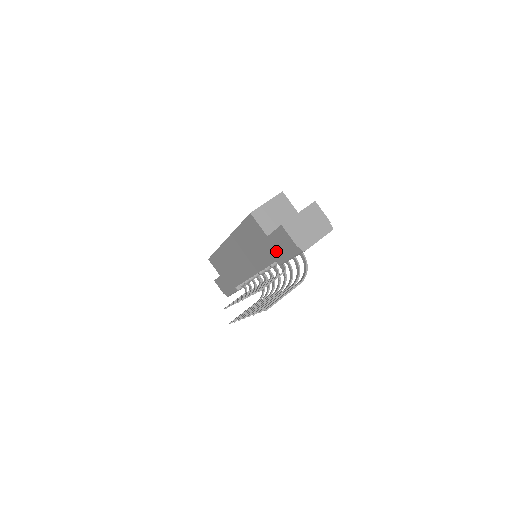
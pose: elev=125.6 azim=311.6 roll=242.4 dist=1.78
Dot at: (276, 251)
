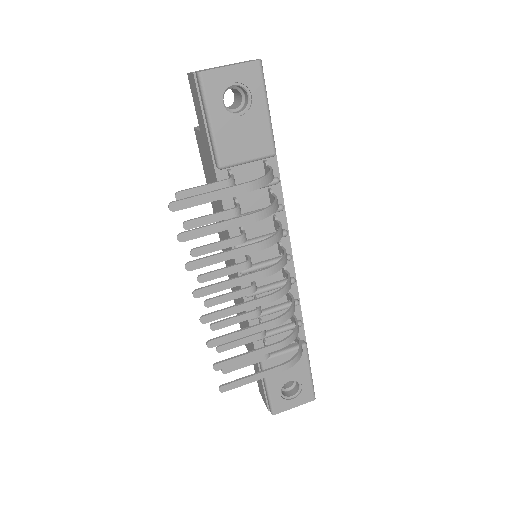
Dot at: (206, 139)
